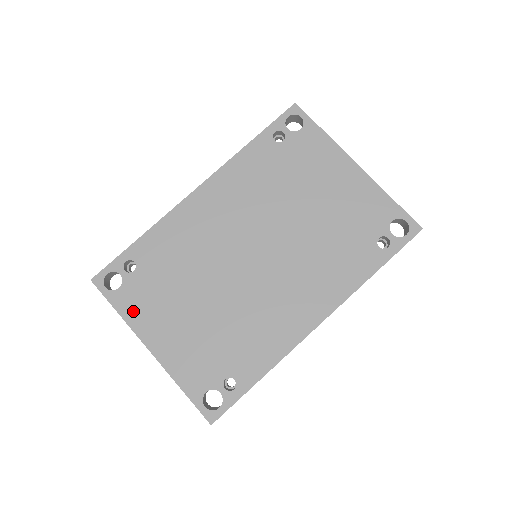
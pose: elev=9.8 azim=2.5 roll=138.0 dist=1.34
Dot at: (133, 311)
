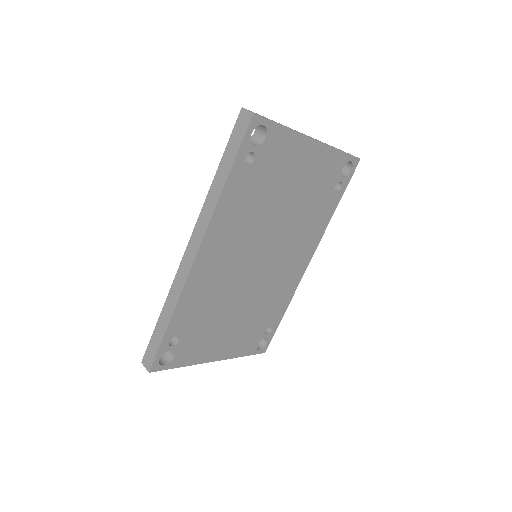
Dot at: (193, 357)
